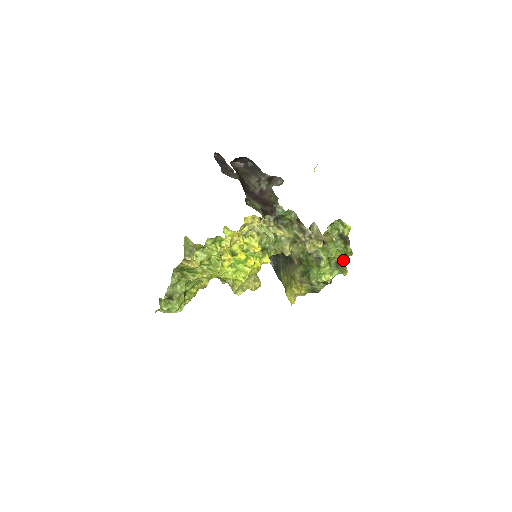
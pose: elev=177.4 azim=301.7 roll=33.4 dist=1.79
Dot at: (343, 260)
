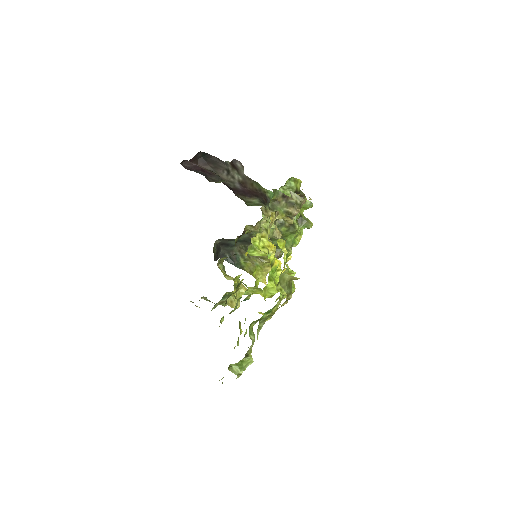
Dot at: (303, 215)
